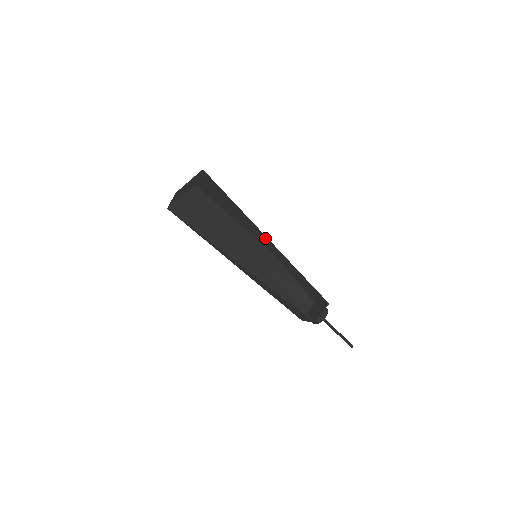
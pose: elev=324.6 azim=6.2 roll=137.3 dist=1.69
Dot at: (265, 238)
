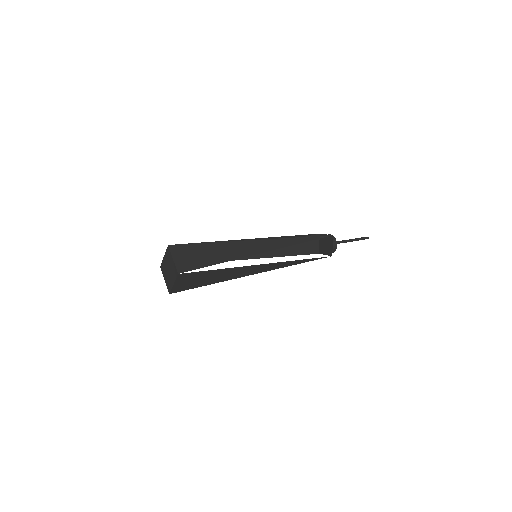
Dot at: (254, 243)
